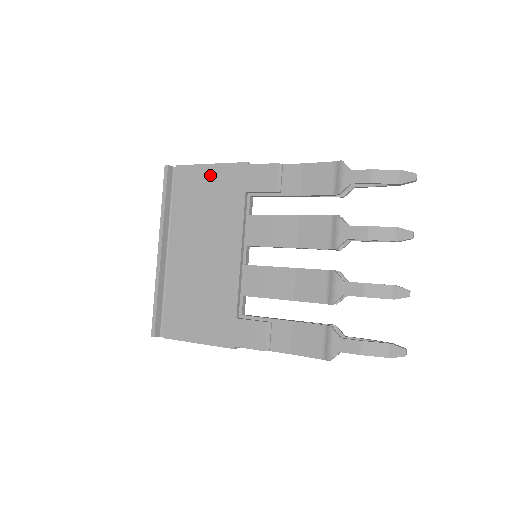
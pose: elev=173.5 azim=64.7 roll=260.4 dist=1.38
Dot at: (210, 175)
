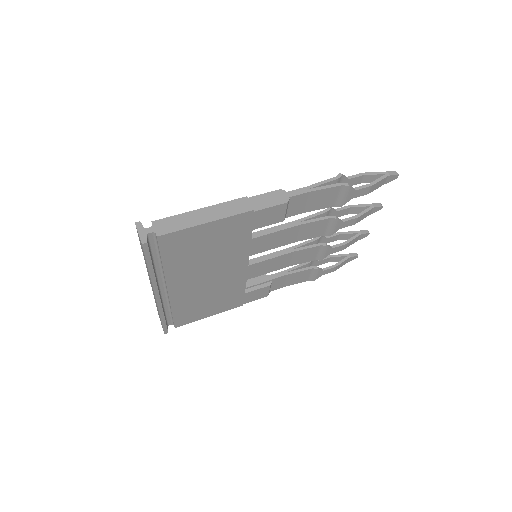
Dot at: (208, 231)
